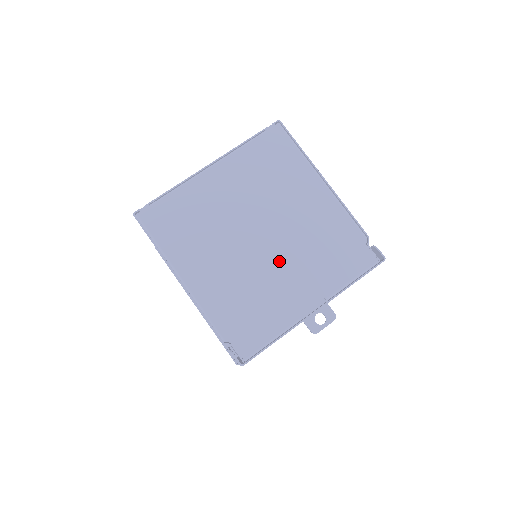
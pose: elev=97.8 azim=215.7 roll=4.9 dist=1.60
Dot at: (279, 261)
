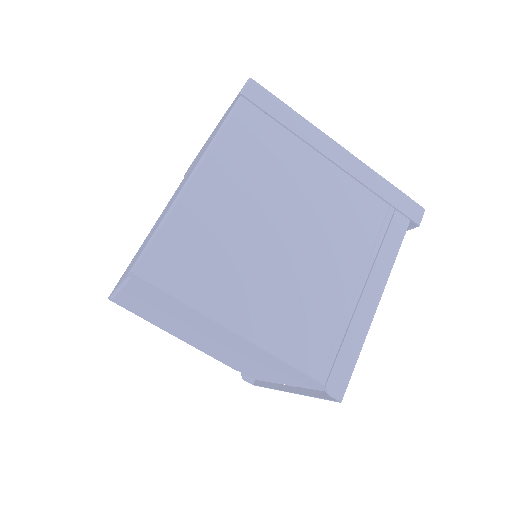
Dot at: (238, 357)
